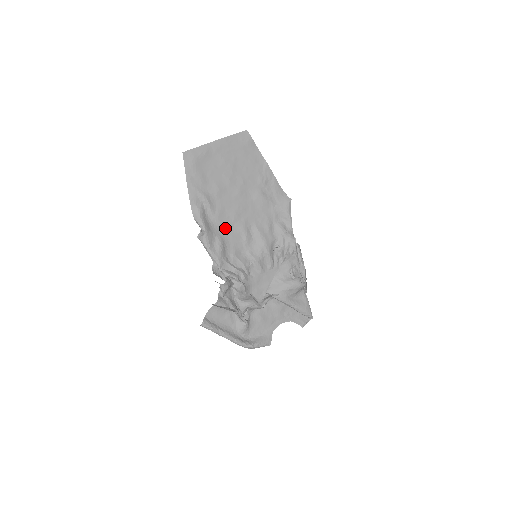
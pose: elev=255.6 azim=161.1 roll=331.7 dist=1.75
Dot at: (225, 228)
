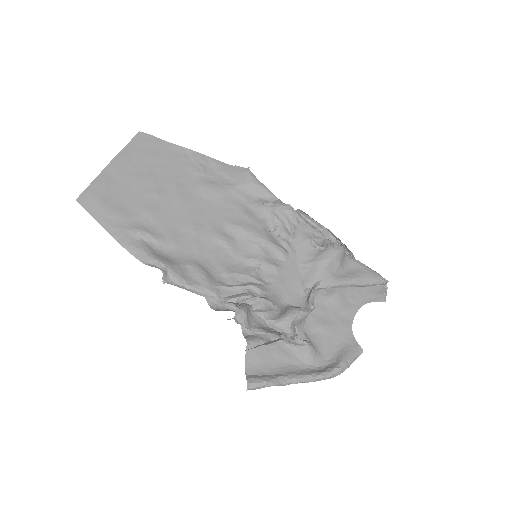
Dot at: (192, 250)
